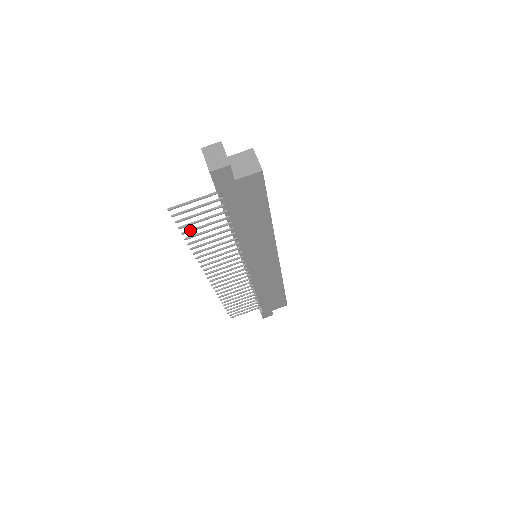
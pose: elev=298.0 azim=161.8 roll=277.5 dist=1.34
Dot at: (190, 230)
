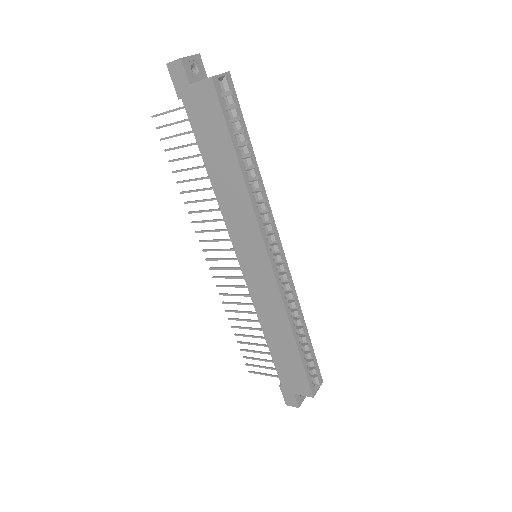
Dot at: (175, 159)
